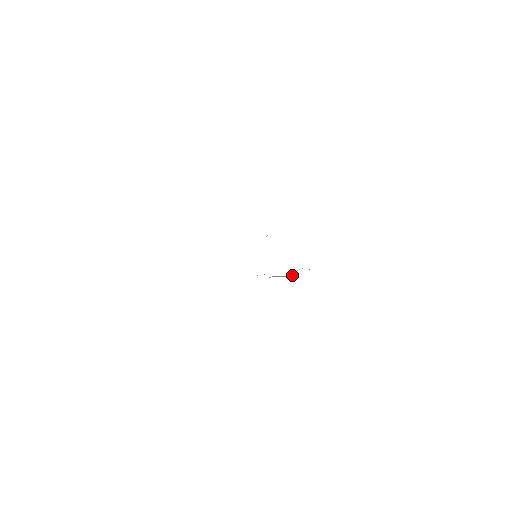
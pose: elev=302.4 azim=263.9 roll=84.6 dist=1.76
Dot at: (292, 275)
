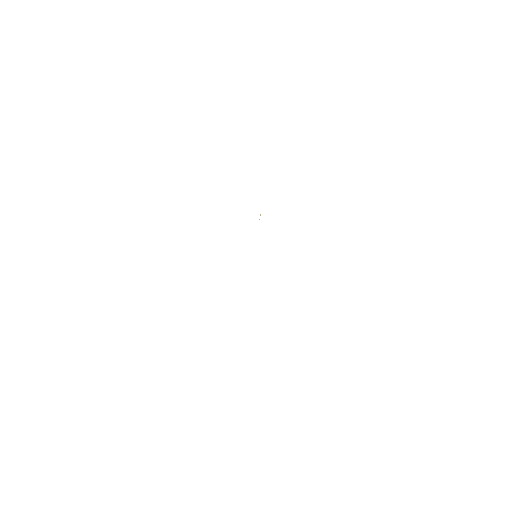
Dot at: occluded
